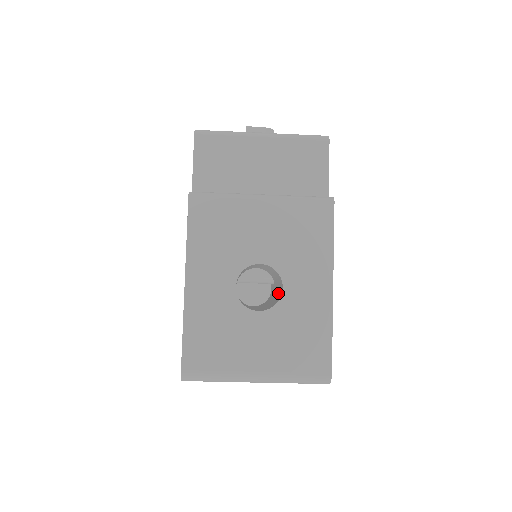
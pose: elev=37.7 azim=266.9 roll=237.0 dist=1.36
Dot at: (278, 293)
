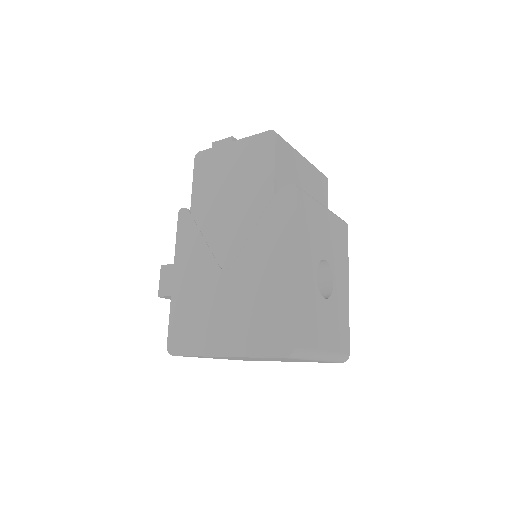
Dot at: occluded
